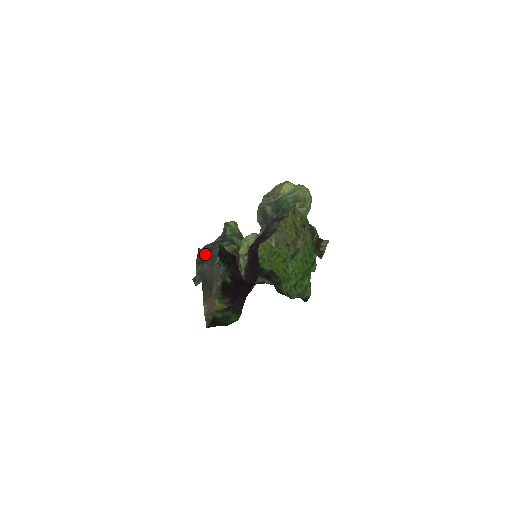
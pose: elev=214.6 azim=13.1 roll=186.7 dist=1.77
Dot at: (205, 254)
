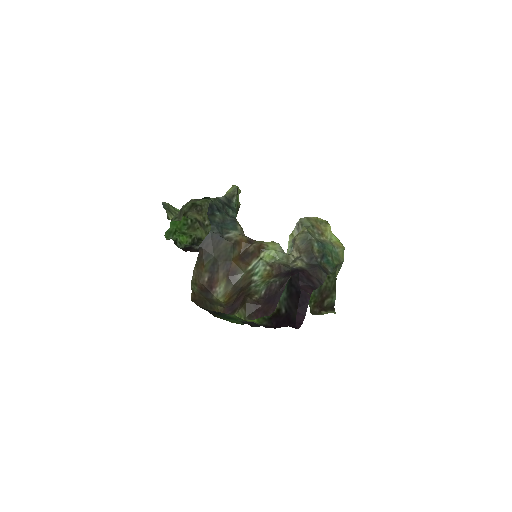
Dot at: (214, 211)
